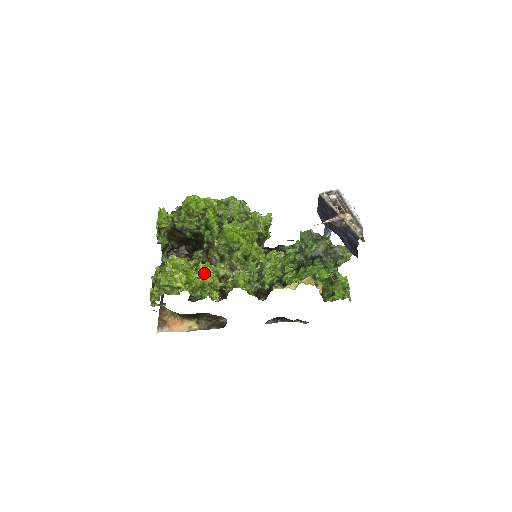
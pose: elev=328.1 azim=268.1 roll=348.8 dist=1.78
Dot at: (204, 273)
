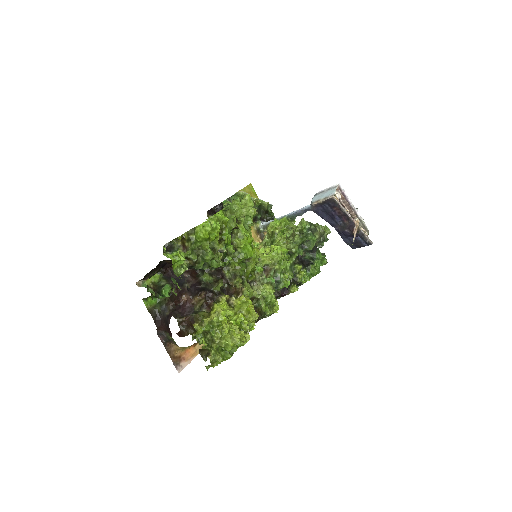
Dot at: (248, 311)
